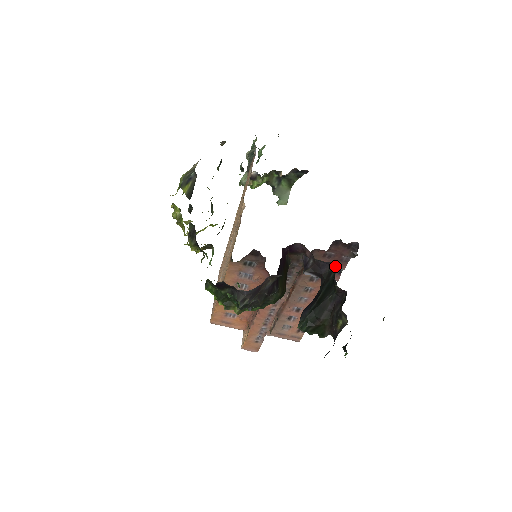
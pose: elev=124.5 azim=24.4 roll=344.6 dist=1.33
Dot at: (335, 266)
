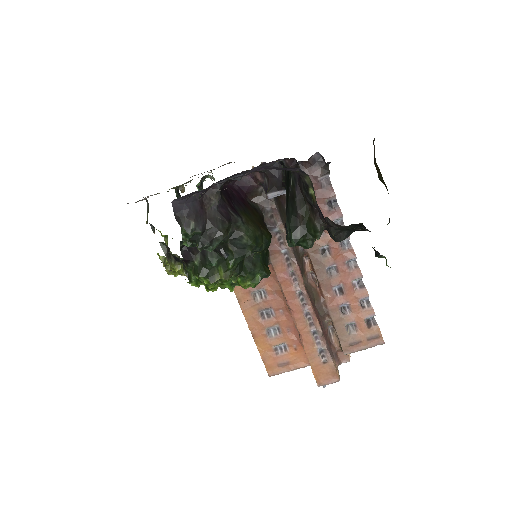
Dot at: (323, 198)
